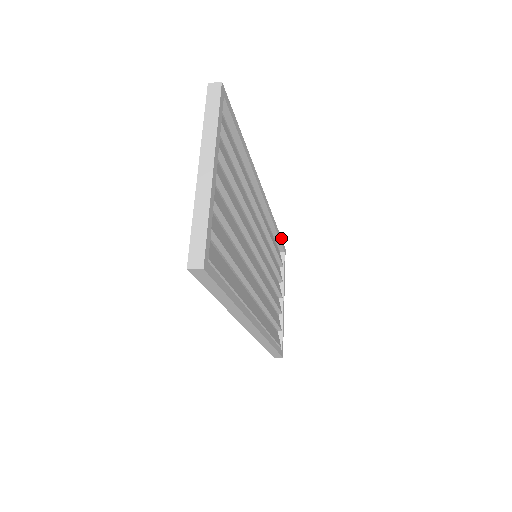
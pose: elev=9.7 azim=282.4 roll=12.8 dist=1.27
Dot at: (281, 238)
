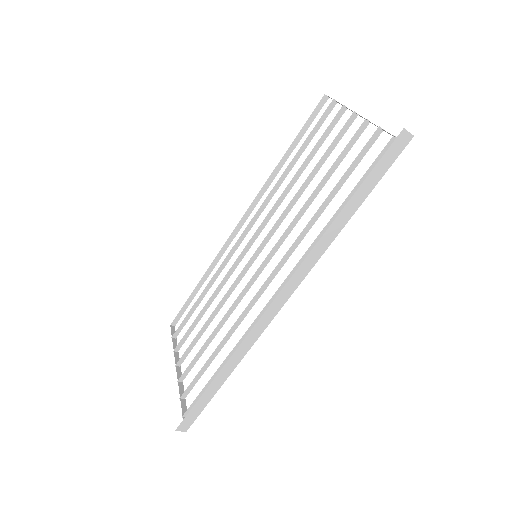
Dot at: occluded
